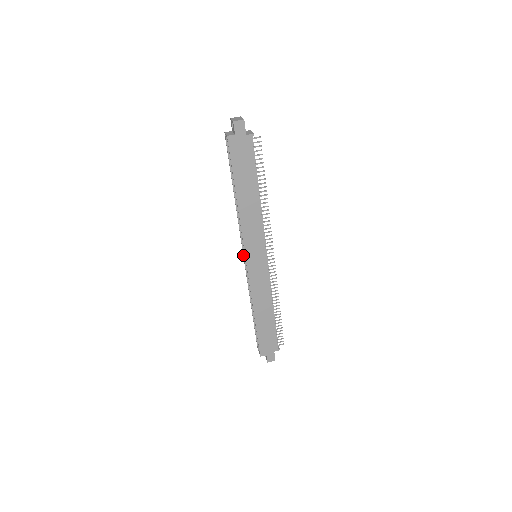
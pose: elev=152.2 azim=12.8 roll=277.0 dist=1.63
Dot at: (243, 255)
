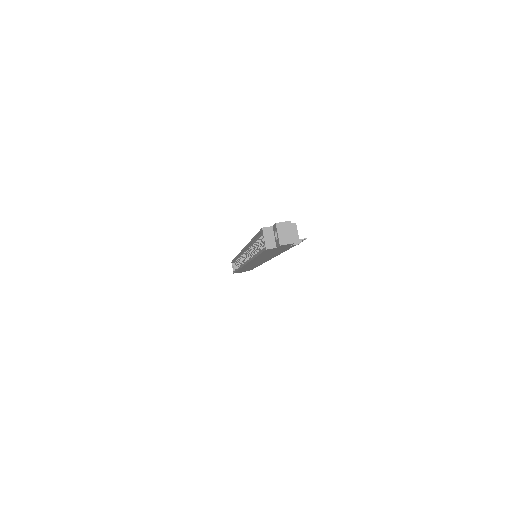
Dot at: (242, 251)
